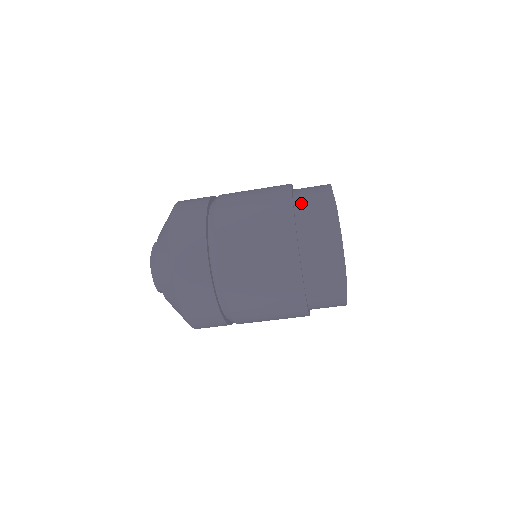
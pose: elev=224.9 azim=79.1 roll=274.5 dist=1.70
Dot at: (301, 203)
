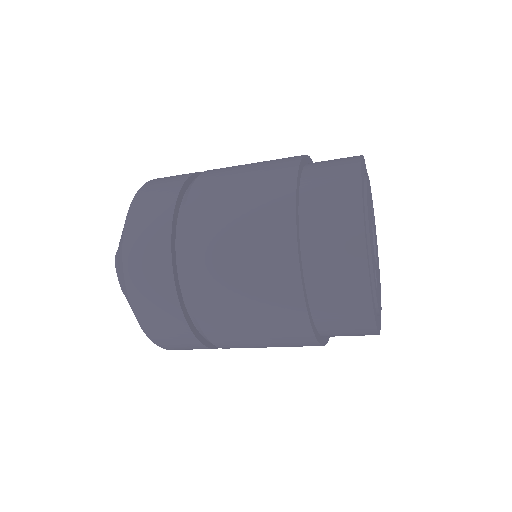
Dot at: (311, 177)
